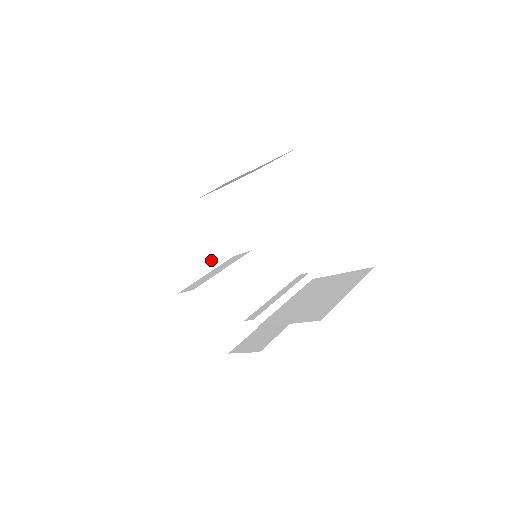
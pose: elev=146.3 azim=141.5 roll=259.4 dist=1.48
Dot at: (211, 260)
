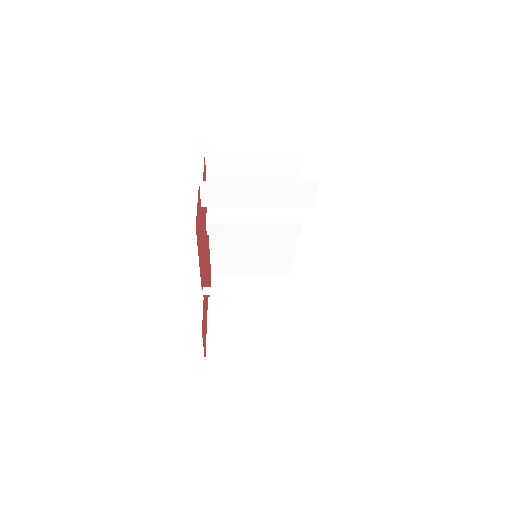
Dot at: occluded
